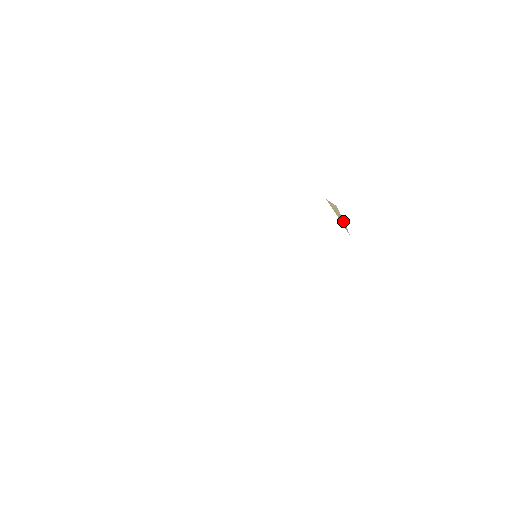
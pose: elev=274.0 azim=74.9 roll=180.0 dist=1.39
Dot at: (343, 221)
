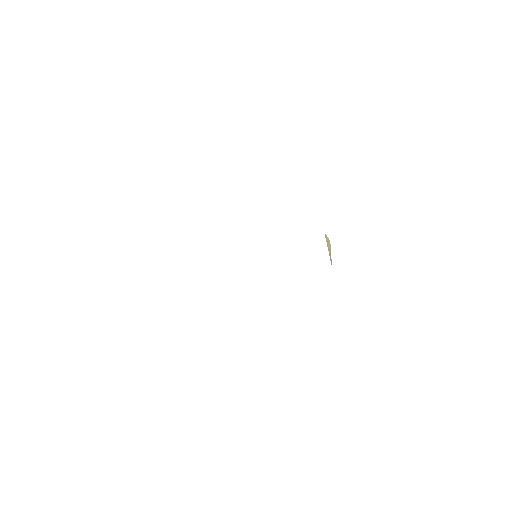
Dot at: occluded
